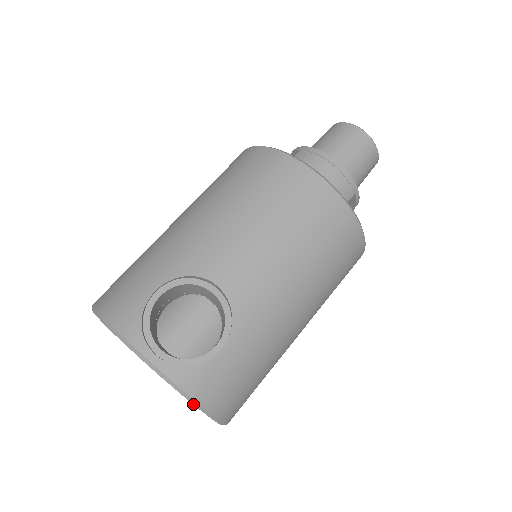
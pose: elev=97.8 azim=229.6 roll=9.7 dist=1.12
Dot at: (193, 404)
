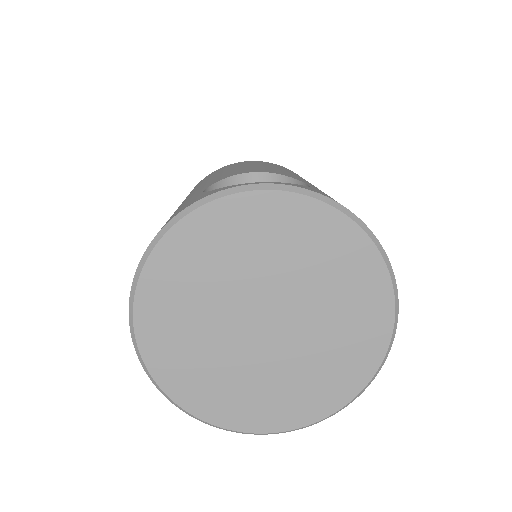
Dot at: (341, 212)
